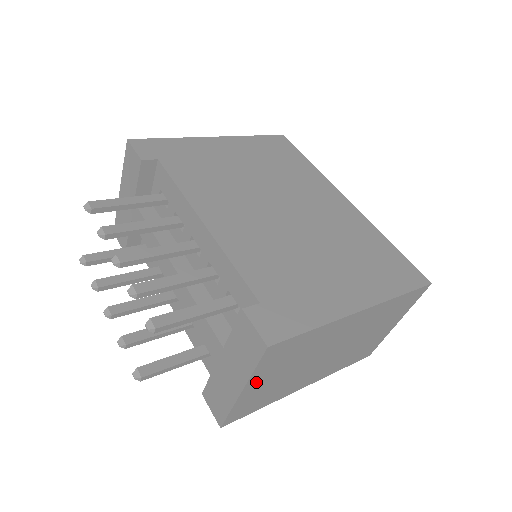
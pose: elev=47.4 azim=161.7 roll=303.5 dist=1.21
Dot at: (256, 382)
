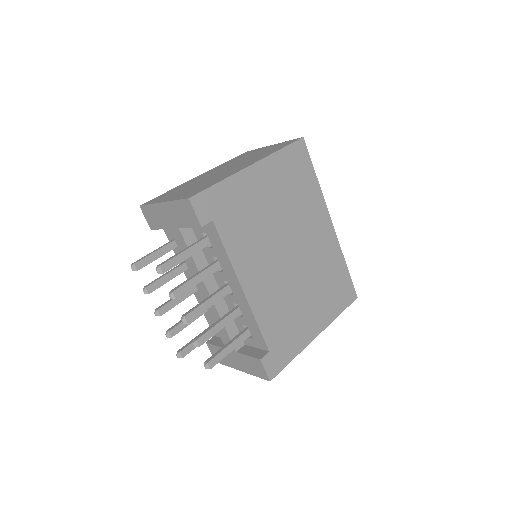
Dot at: occluded
